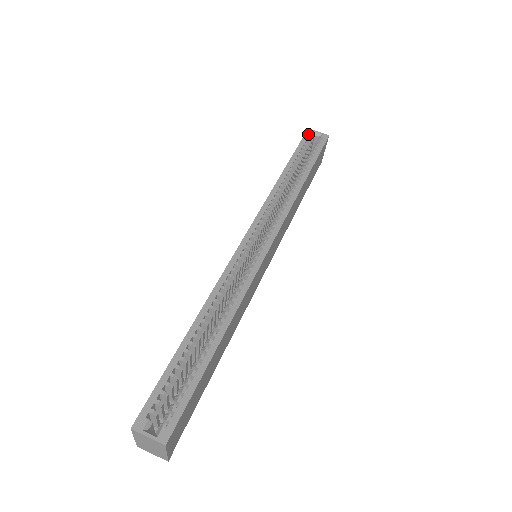
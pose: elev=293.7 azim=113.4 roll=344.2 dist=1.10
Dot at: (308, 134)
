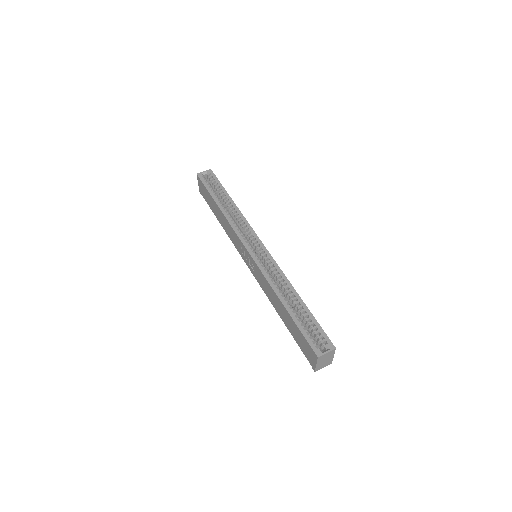
Dot at: (201, 177)
